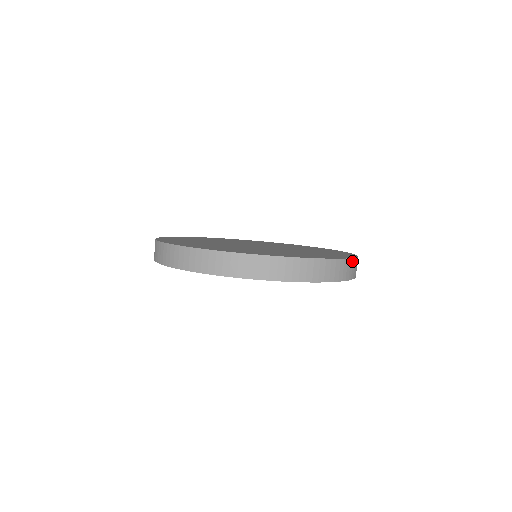
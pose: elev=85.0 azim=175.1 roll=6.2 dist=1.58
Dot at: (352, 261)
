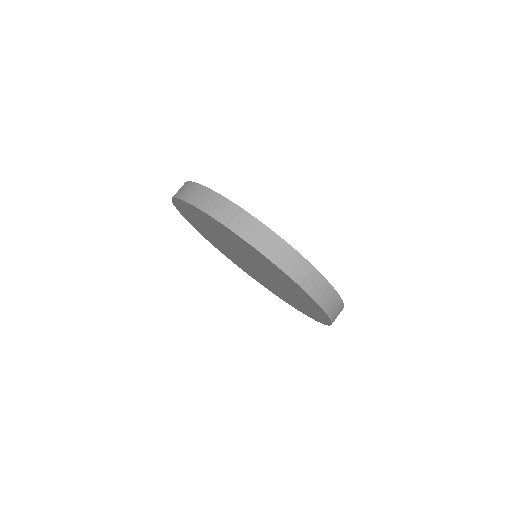
Dot at: (310, 268)
